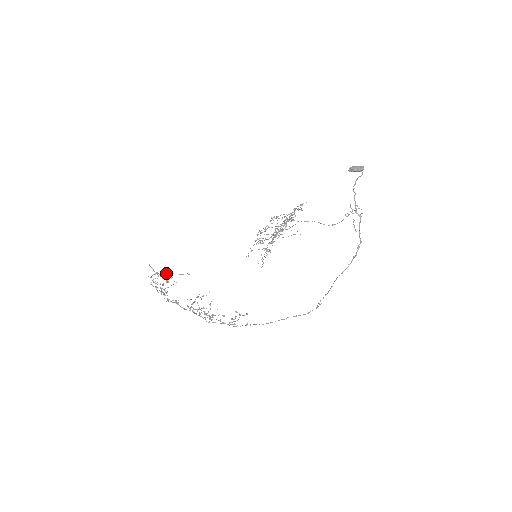
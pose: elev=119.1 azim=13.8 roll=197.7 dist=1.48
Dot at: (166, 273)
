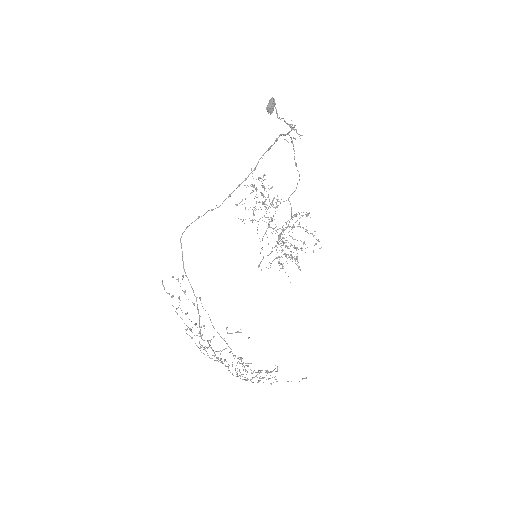
Dot at: occluded
